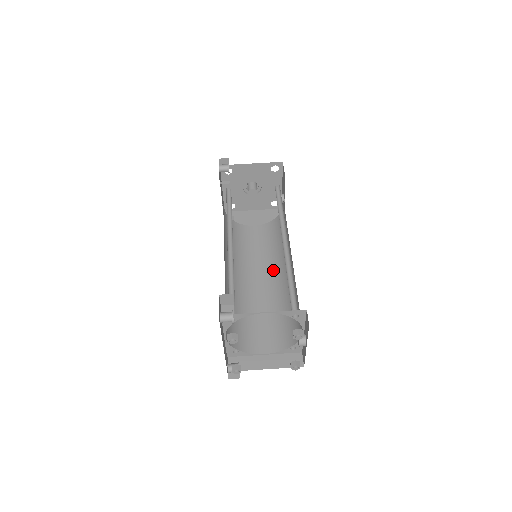
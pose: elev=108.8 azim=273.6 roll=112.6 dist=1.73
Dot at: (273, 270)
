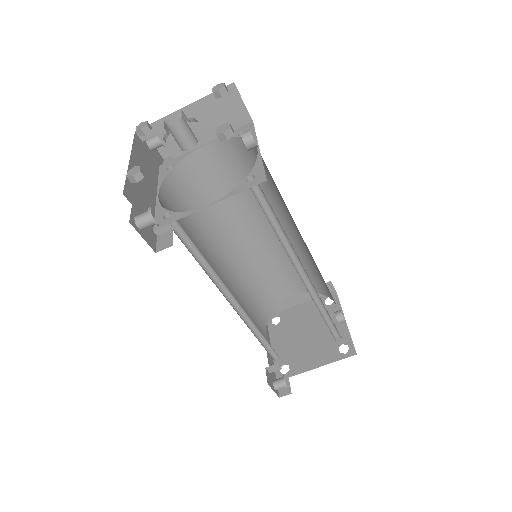
Dot at: occluded
